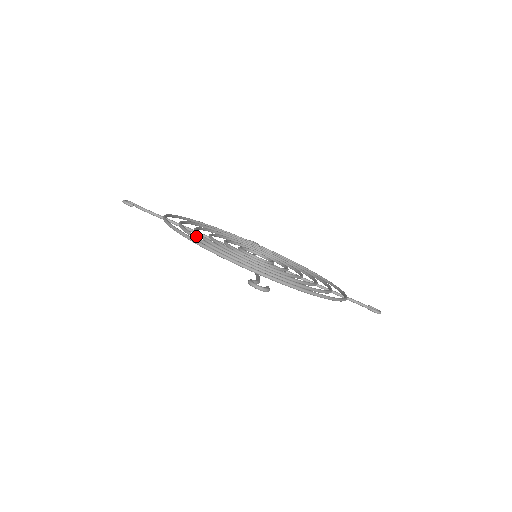
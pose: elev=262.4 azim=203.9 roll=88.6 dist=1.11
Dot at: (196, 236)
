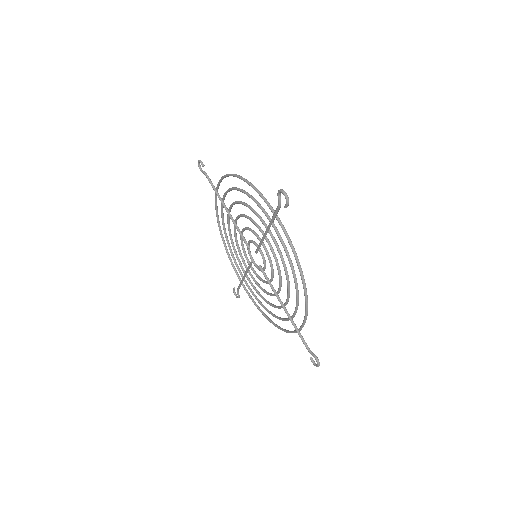
Dot at: (241, 189)
